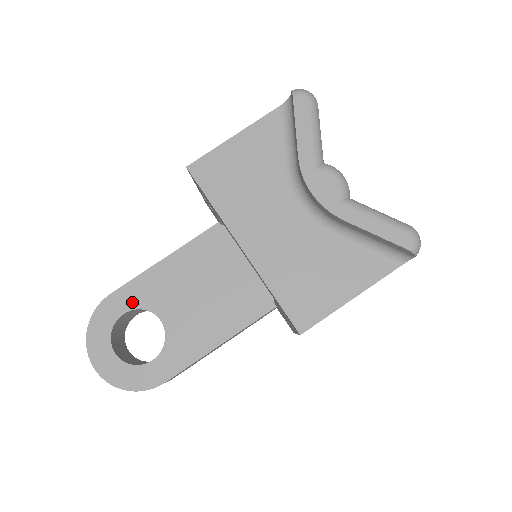
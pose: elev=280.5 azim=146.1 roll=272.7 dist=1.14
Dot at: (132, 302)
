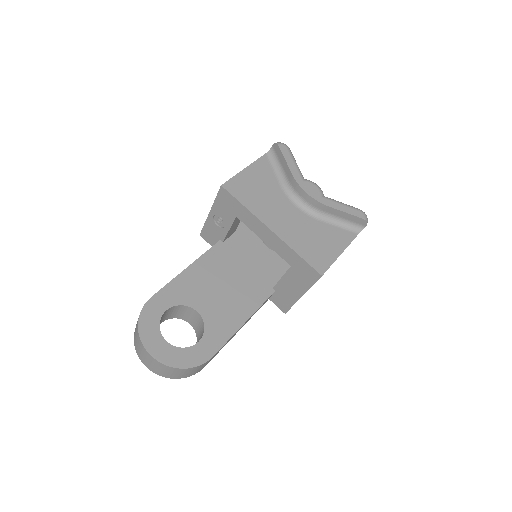
Dot at: (171, 301)
